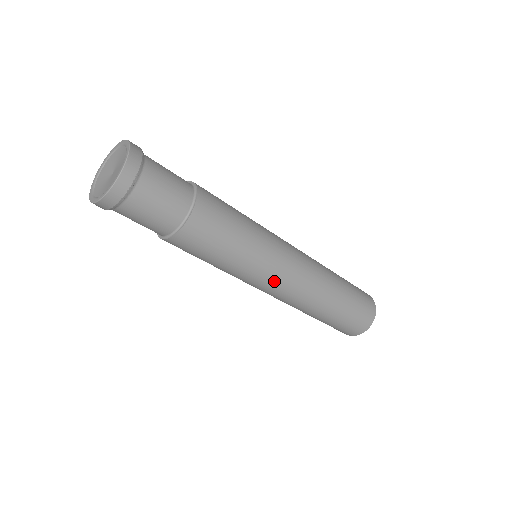
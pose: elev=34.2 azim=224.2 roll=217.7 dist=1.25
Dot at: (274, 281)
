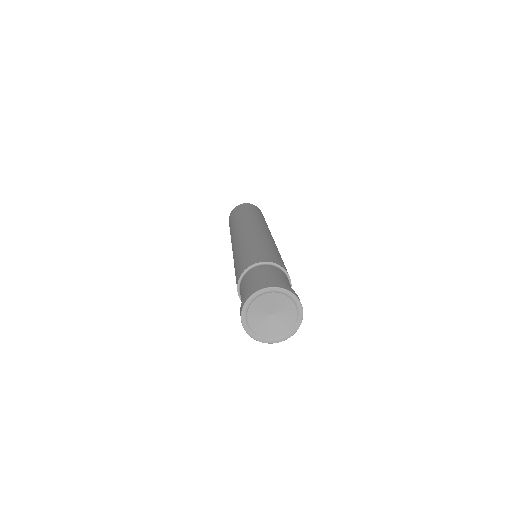
Dot at: occluded
